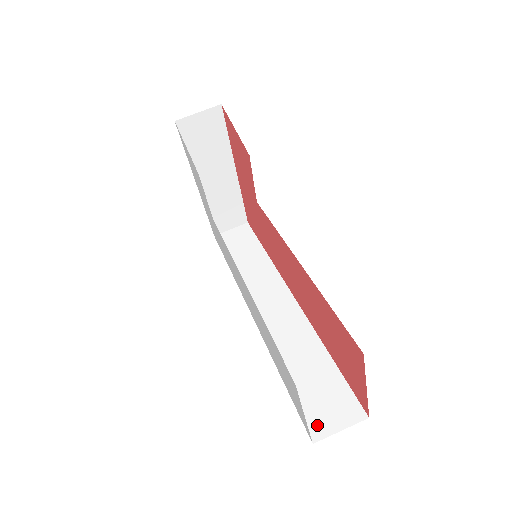
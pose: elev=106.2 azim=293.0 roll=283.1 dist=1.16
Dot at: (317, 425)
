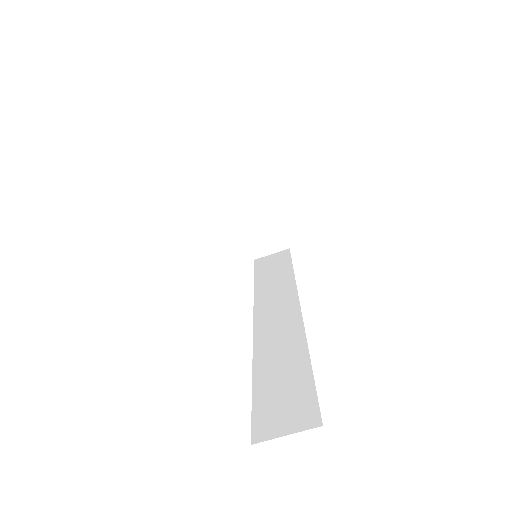
Dot at: (264, 427)
